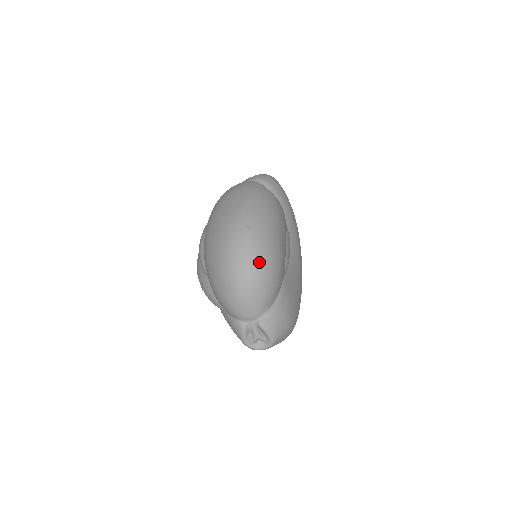
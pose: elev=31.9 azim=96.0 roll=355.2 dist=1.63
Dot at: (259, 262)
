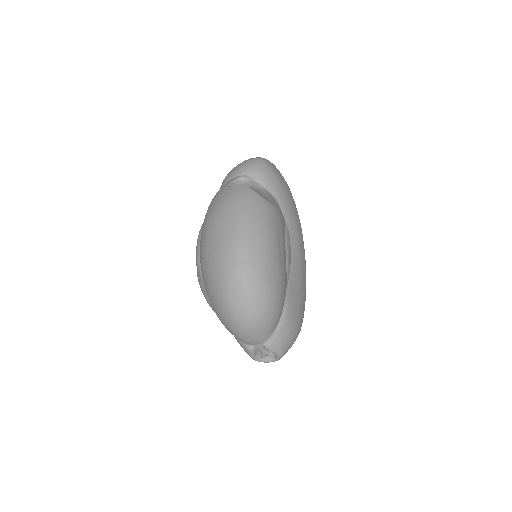
Dot at: (259, 298)
